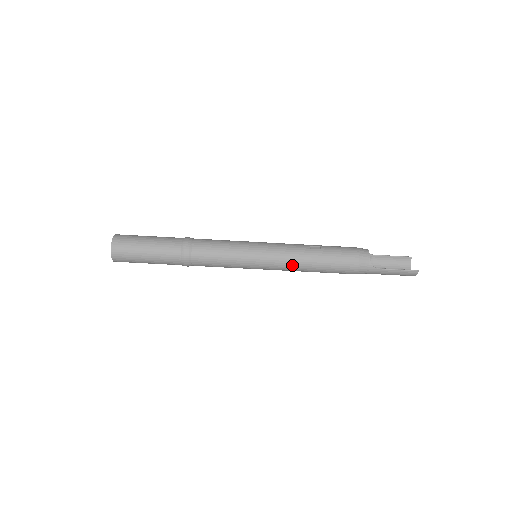
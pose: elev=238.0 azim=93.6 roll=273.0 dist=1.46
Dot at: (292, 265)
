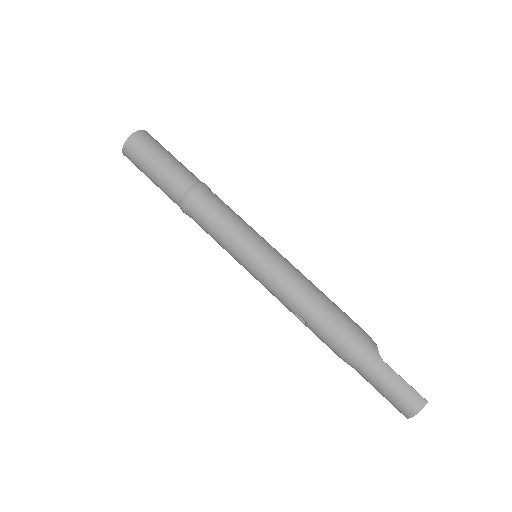
Dot at: (295, 279)
